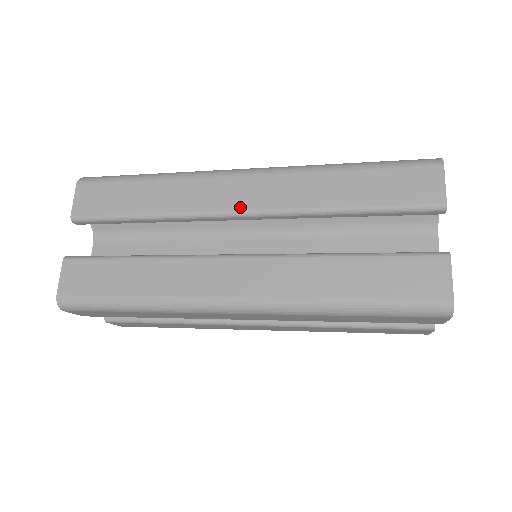
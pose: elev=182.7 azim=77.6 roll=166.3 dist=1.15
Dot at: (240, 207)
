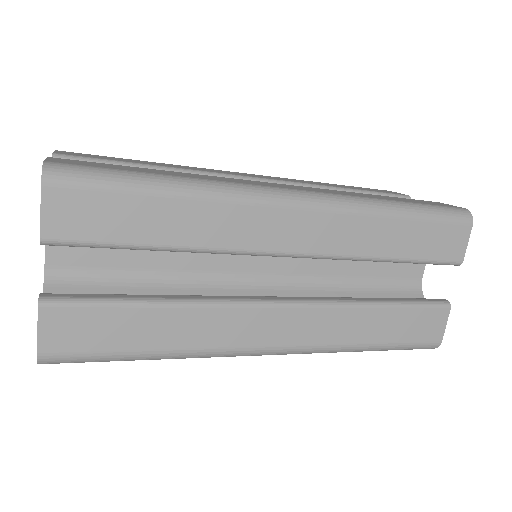
Dot at: (290, 248)
